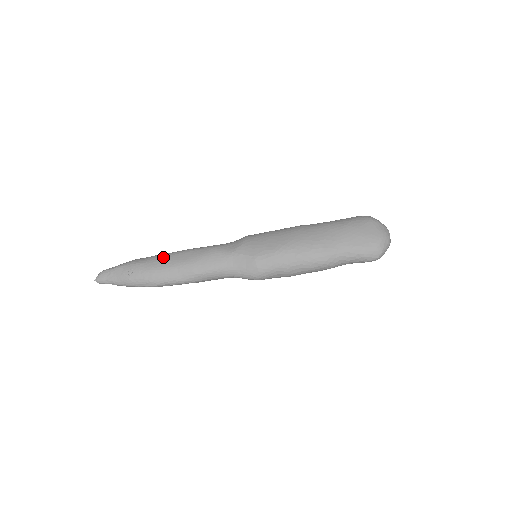
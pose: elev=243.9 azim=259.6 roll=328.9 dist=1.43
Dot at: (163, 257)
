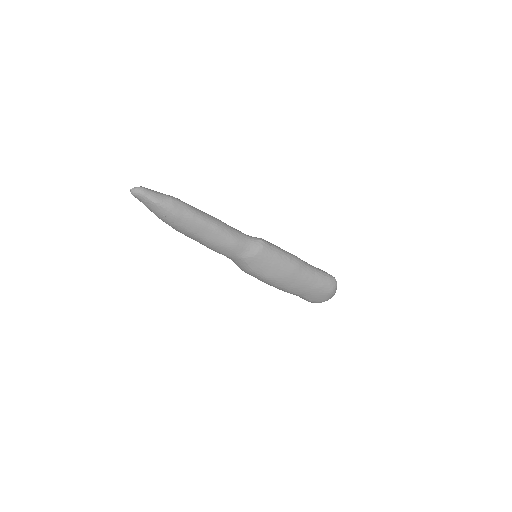
Dot at: (196, 224)
